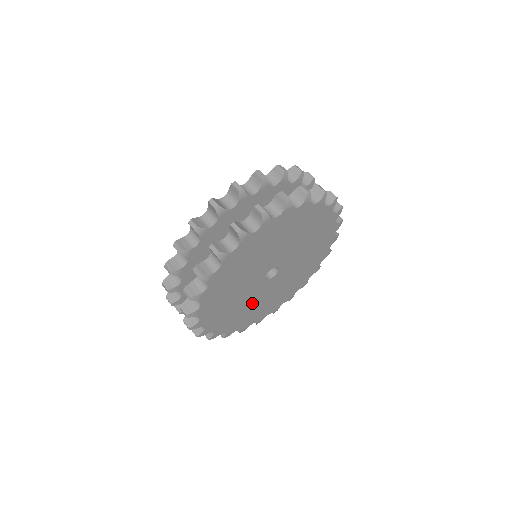
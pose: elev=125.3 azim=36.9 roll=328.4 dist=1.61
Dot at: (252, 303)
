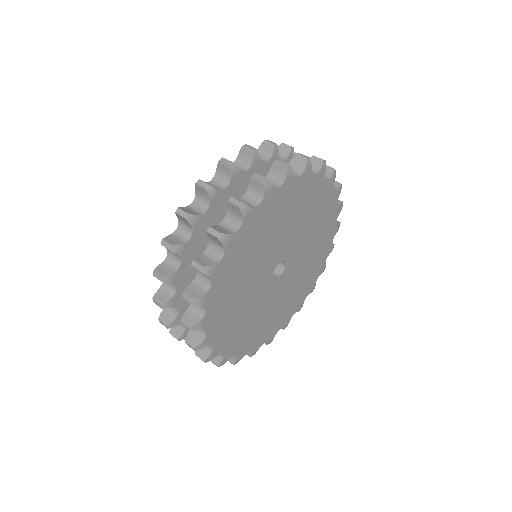
Dot at: (245, 296)
